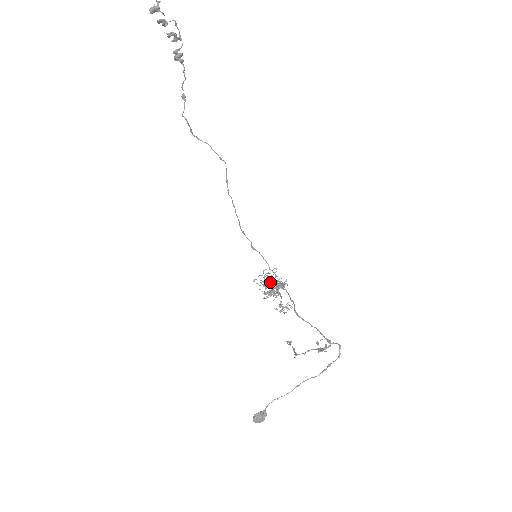
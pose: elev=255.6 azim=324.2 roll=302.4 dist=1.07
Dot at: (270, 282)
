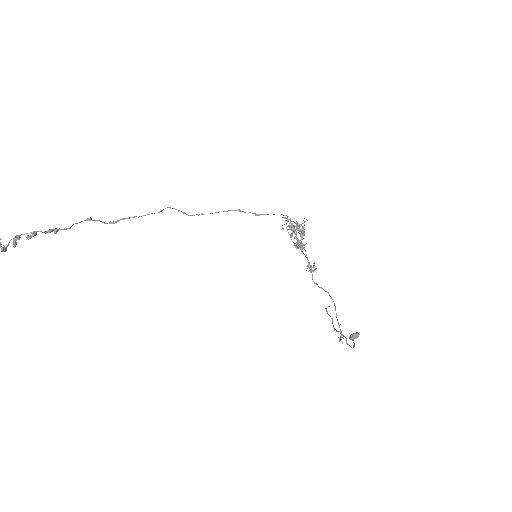
Dot at: (293, 230)
